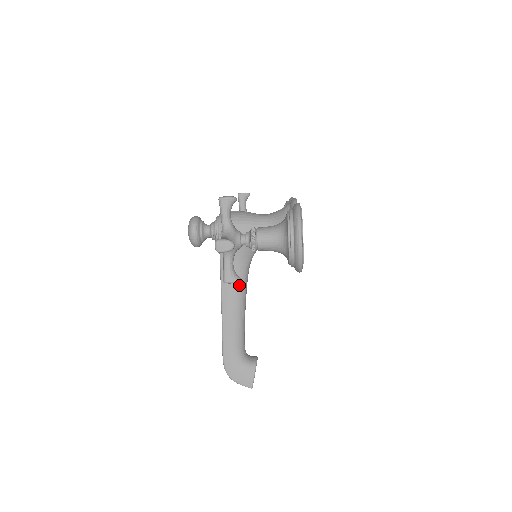
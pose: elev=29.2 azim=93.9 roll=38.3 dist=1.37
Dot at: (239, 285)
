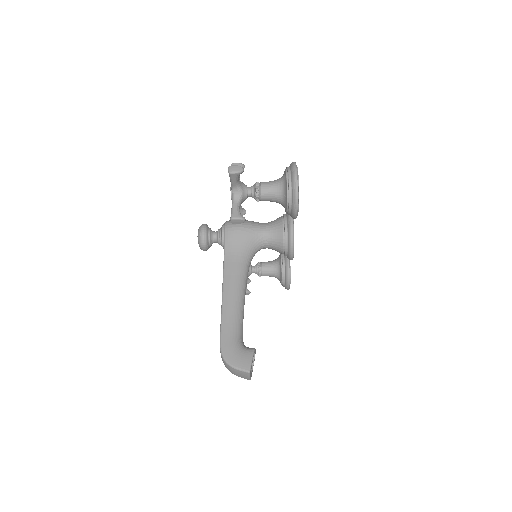
Dot at: (240, 274)
